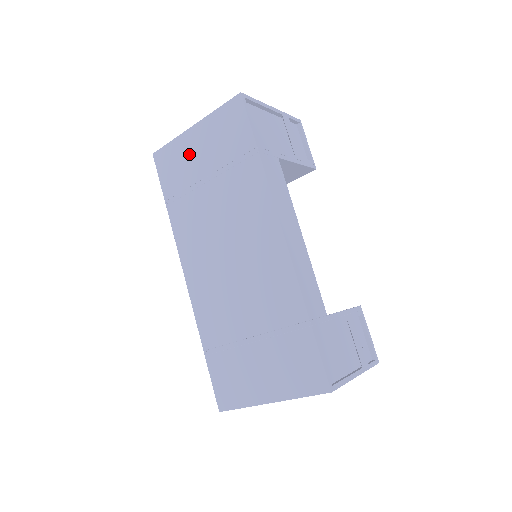
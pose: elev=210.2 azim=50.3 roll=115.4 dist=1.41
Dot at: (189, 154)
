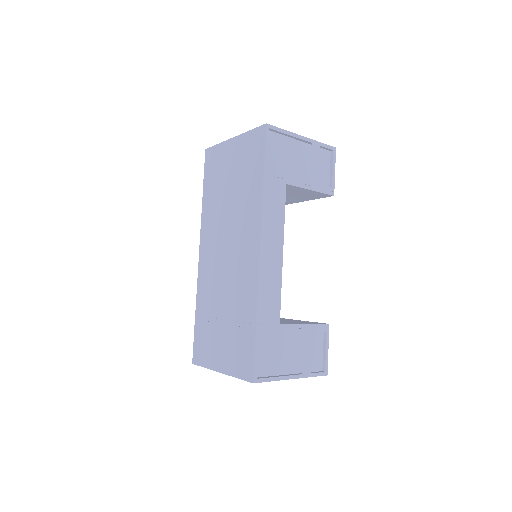
Dot at: (225, 160)
